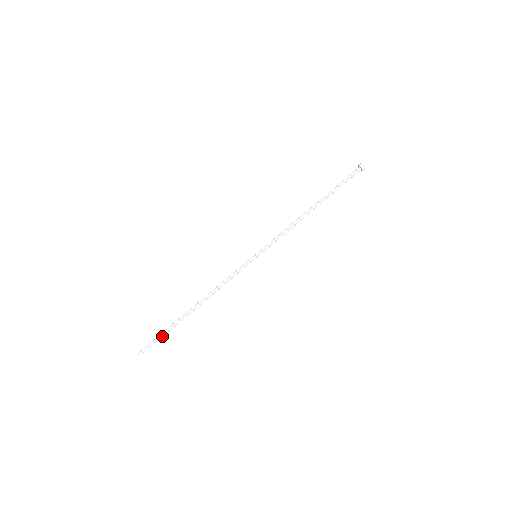
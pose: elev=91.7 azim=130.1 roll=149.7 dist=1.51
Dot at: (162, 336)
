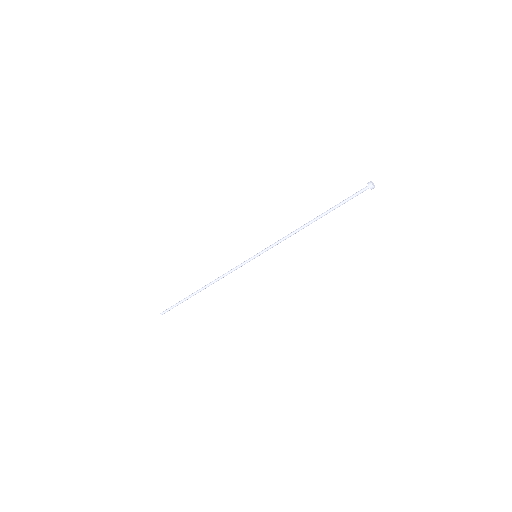
Dot at: occluded
